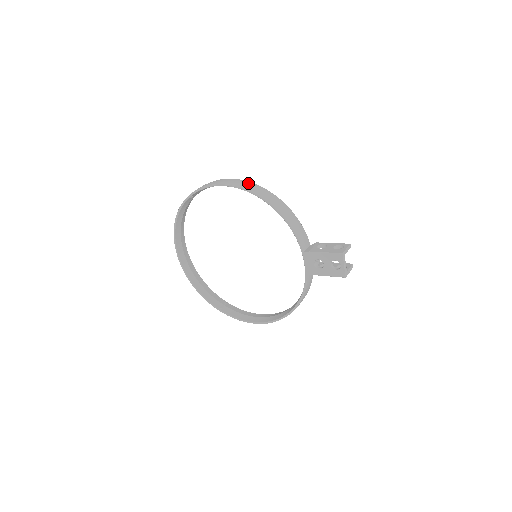
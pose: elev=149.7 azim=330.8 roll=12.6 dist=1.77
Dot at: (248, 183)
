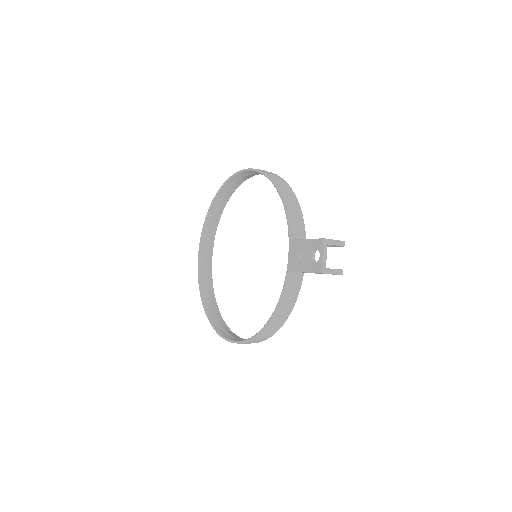
Dot at: occluded
